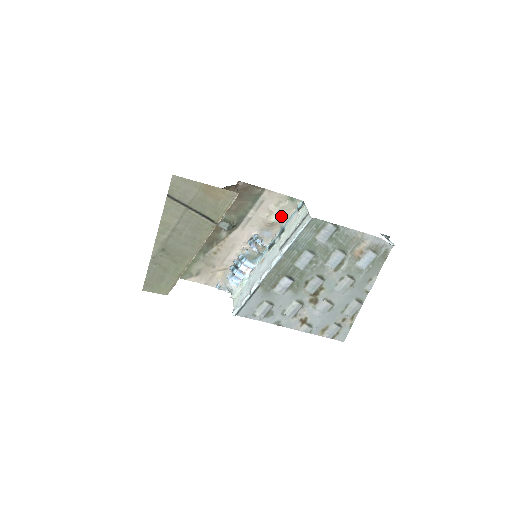
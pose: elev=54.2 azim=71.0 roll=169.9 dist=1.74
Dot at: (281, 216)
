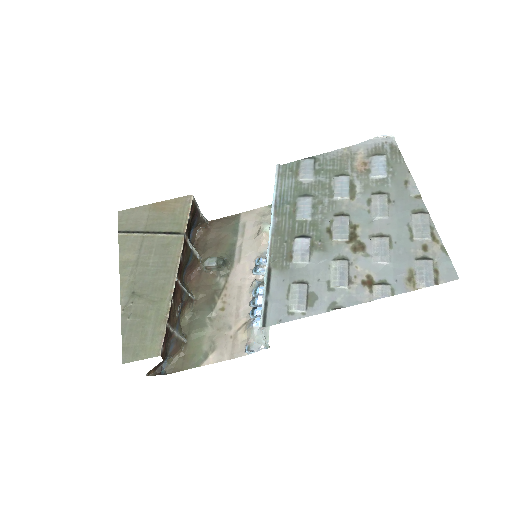
Dot at: occluded
